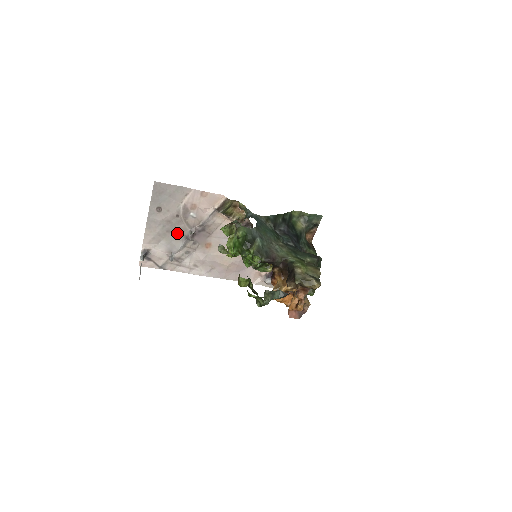
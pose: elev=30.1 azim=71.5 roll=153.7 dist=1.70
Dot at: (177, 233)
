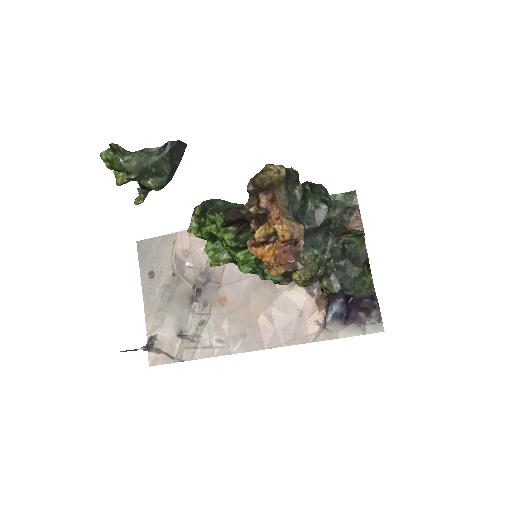
Dot at: (180, 299)
